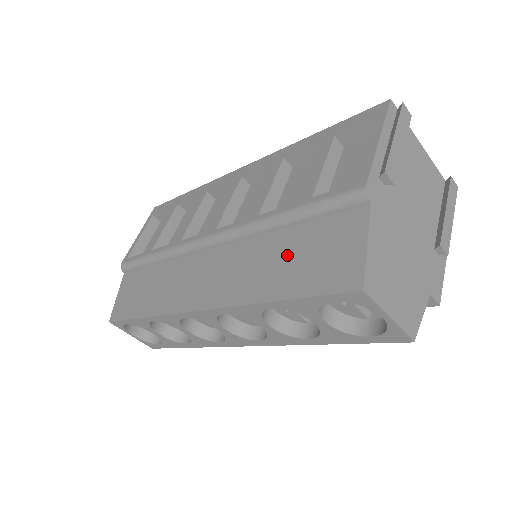
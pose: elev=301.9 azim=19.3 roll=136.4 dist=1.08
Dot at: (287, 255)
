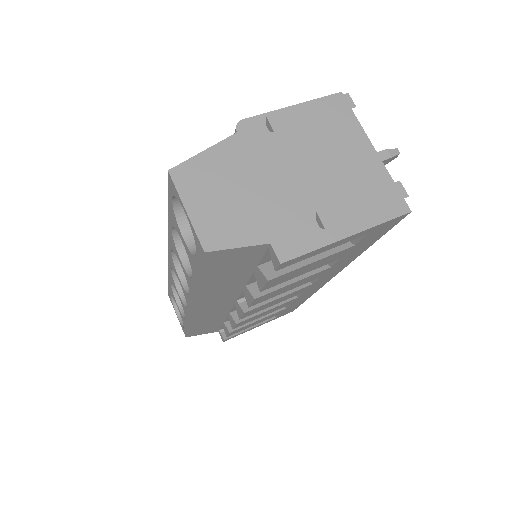
Dot at: occluded
